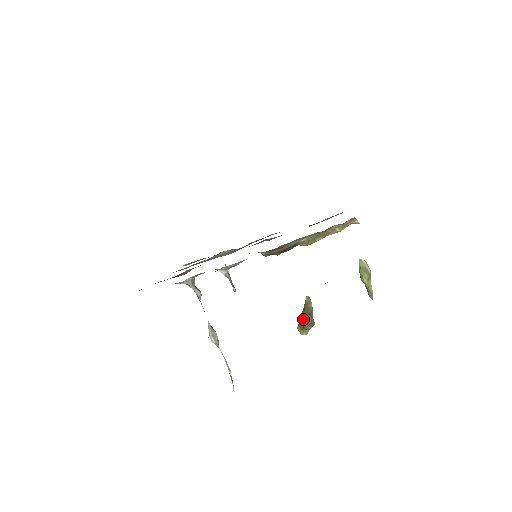
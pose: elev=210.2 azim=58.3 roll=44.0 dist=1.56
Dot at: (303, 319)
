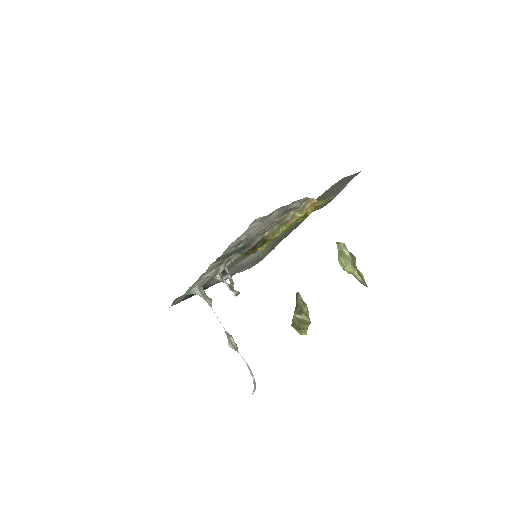
Dot at: (293, 318)
